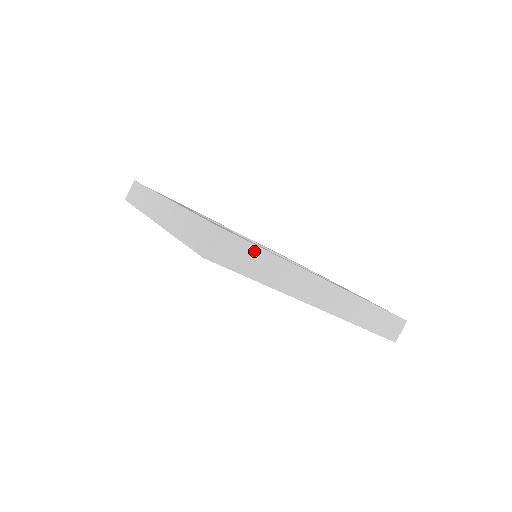
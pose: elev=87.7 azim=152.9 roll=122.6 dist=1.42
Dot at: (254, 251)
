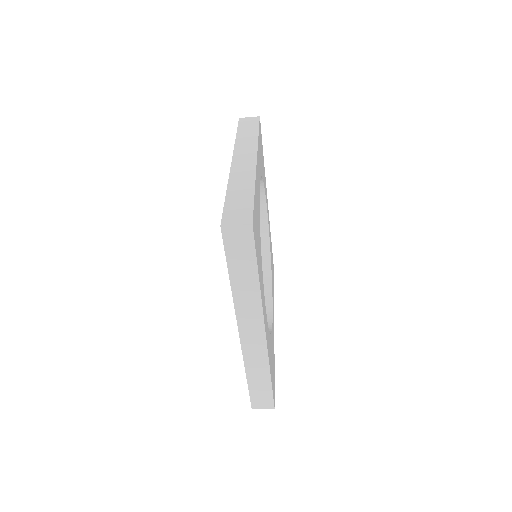
Dot at: (251, 262)
